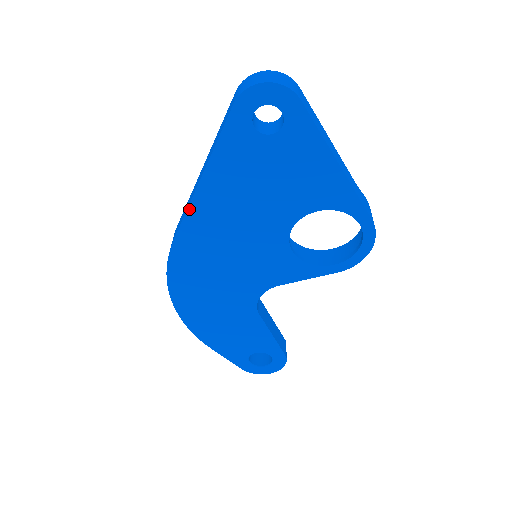
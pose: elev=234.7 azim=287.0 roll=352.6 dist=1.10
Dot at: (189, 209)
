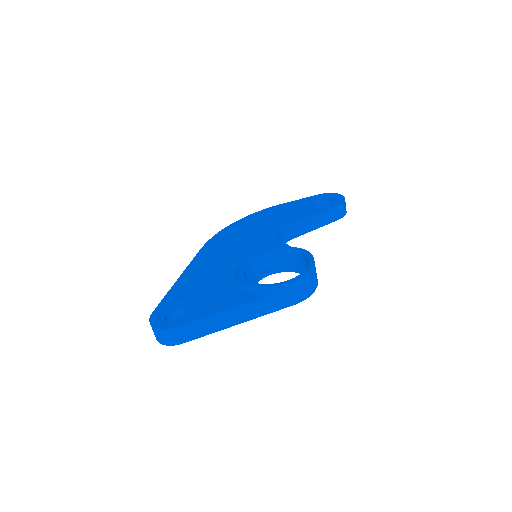
Dot at: occluded
